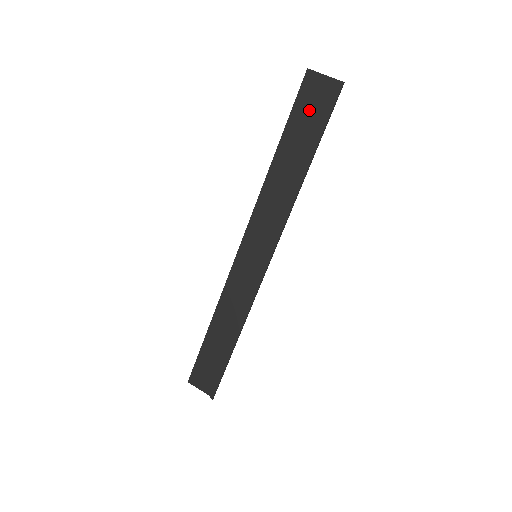
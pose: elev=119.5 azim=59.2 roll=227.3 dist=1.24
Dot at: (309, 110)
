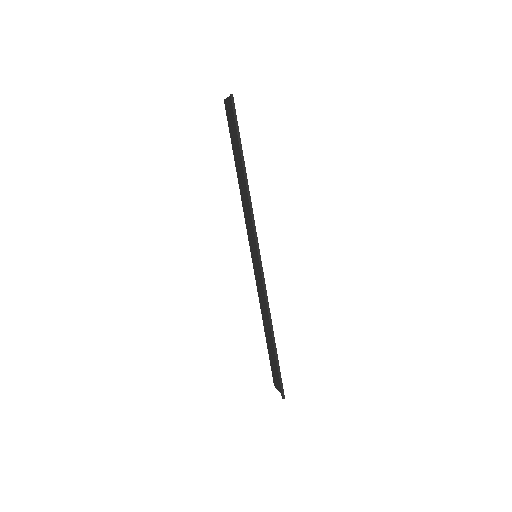
Dot at: (233, 127)
